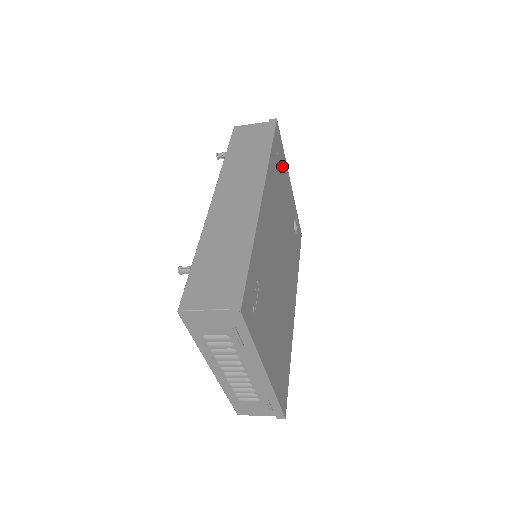
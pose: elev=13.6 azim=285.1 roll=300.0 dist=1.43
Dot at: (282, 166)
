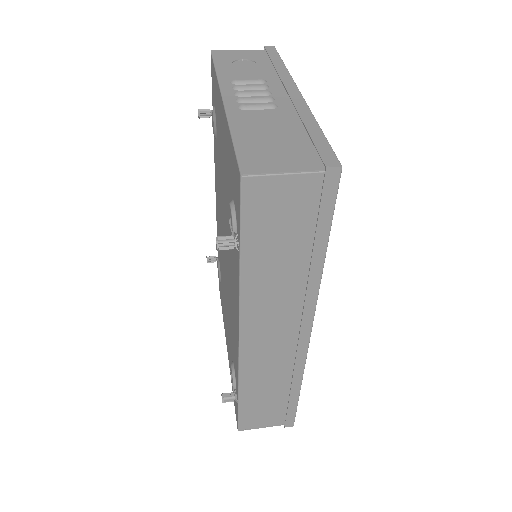
Dot at: occluded
